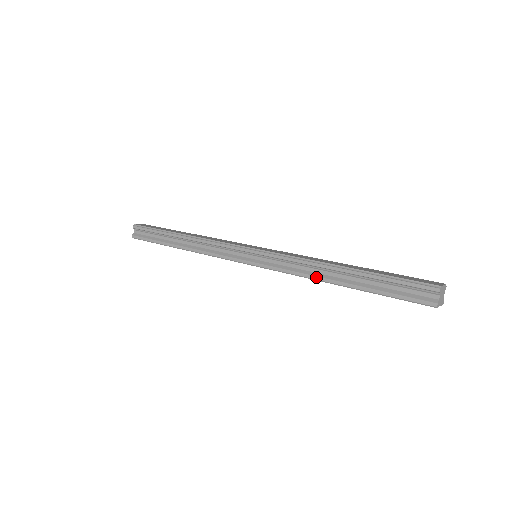
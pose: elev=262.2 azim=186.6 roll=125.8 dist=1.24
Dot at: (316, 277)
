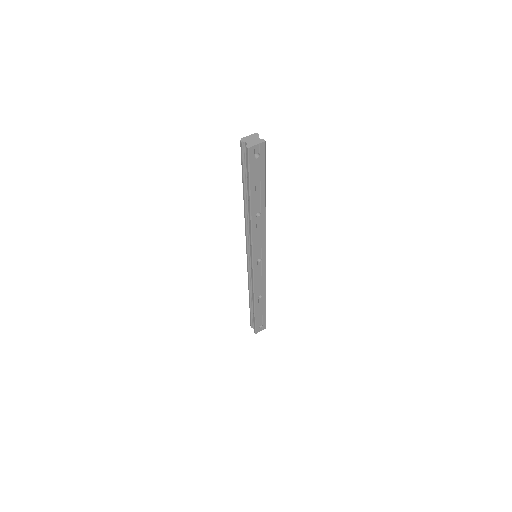
Dot at: (249, 222)
